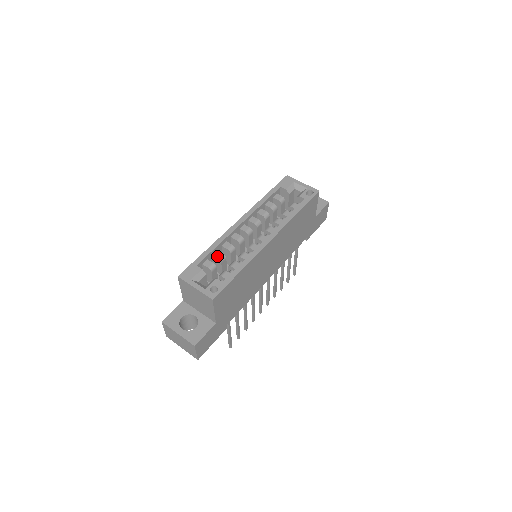
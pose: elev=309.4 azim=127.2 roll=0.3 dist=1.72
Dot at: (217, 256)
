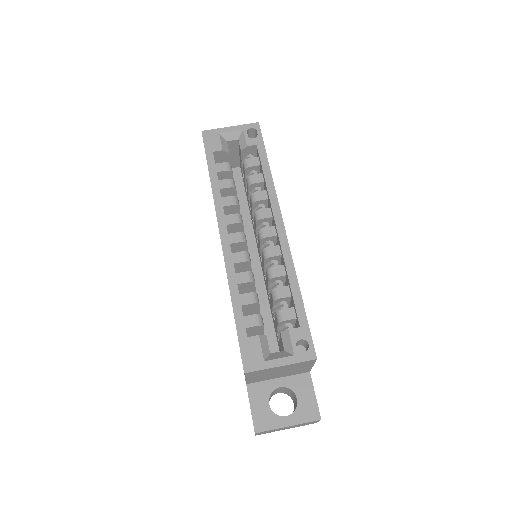
Dot at: (249, 302)
